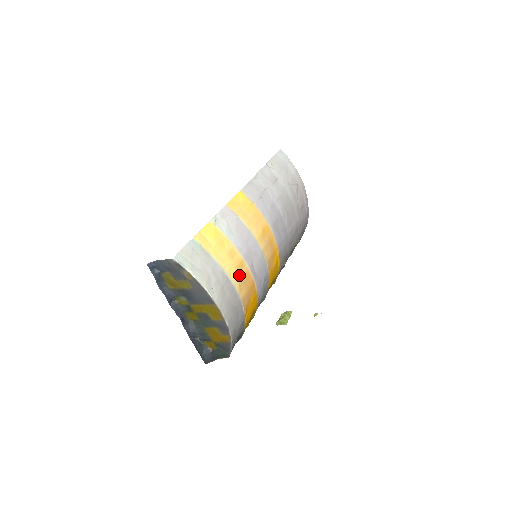
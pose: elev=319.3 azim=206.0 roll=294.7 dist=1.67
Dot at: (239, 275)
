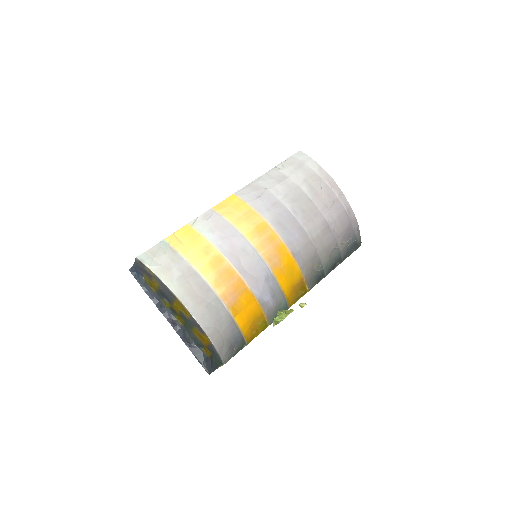
Dot at: (215, 271)
